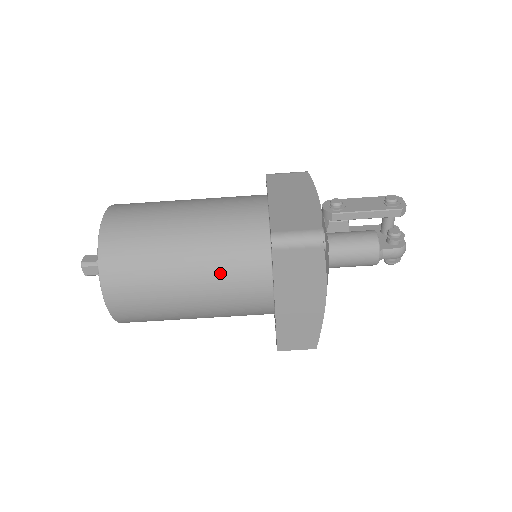
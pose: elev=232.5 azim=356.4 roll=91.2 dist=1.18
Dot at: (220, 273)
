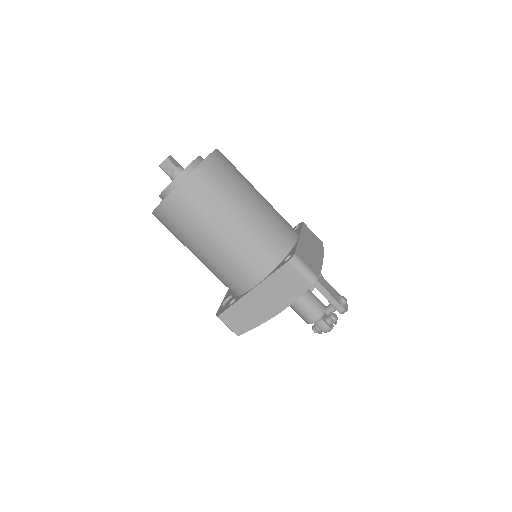
Dot at: (246, 245)
